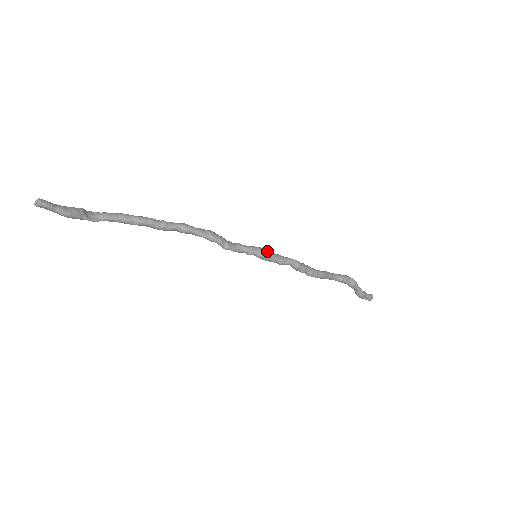
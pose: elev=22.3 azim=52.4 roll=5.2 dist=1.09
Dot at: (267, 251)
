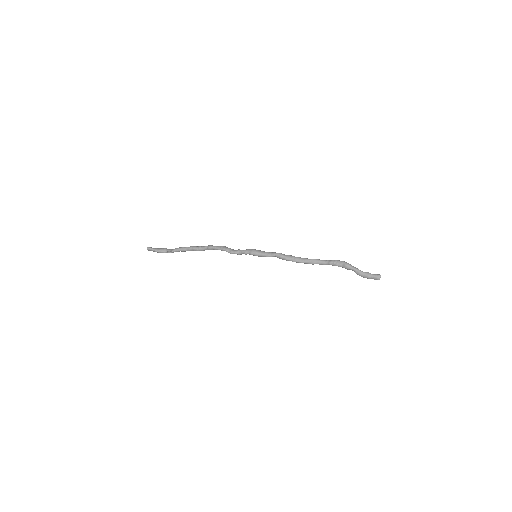
Dot at: (256, 250)
